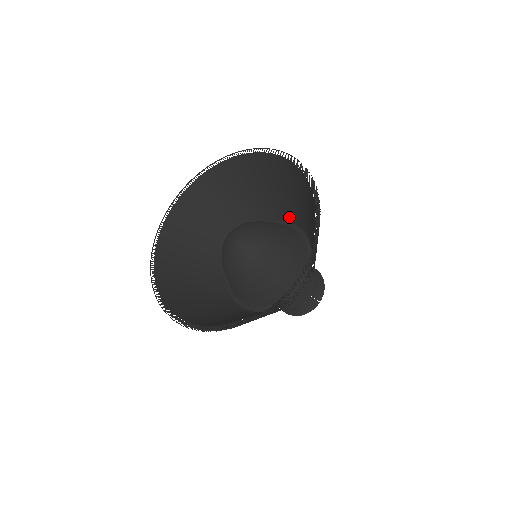
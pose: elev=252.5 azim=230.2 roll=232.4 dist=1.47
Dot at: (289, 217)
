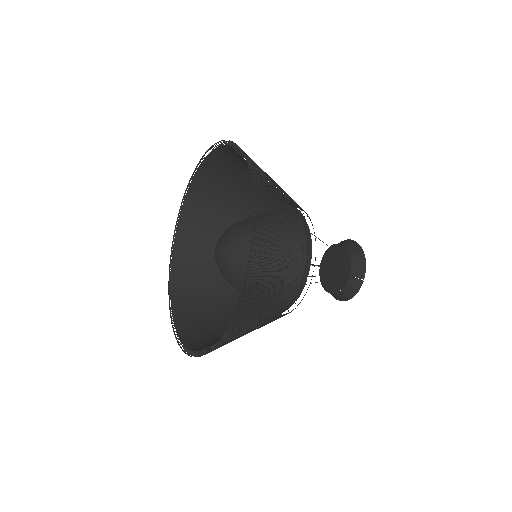
Dot at: (285, 200)
